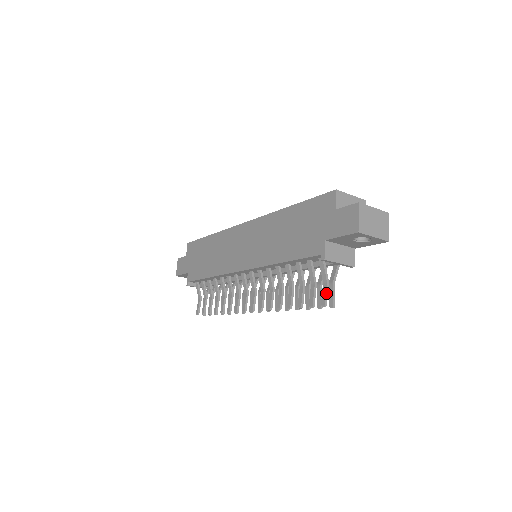
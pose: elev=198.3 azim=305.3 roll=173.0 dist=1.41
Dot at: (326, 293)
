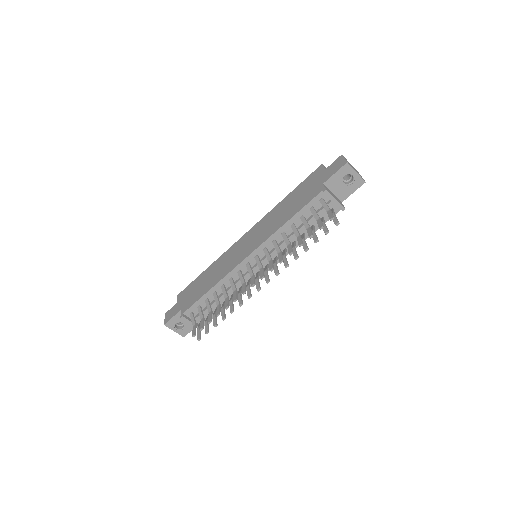
Dot at: (331, 213)
